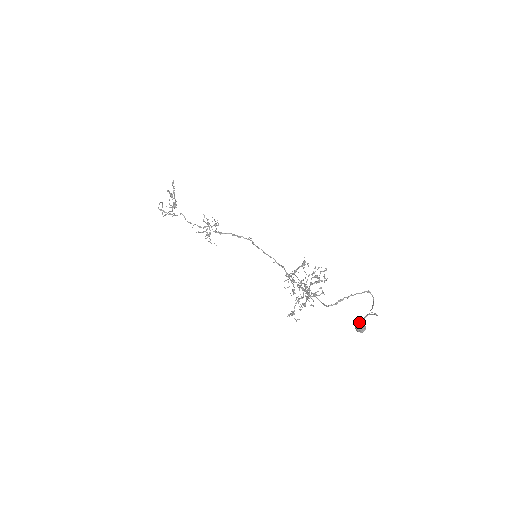
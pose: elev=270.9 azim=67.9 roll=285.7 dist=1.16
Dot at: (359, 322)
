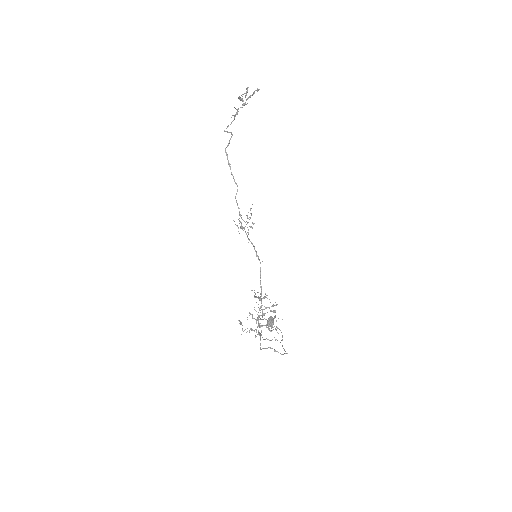
Dot at: (273, 321)
